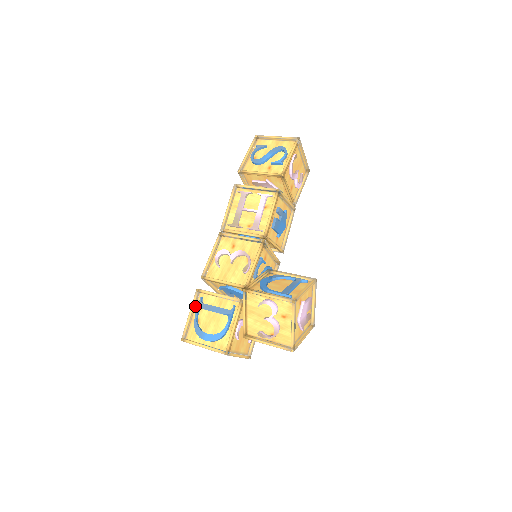
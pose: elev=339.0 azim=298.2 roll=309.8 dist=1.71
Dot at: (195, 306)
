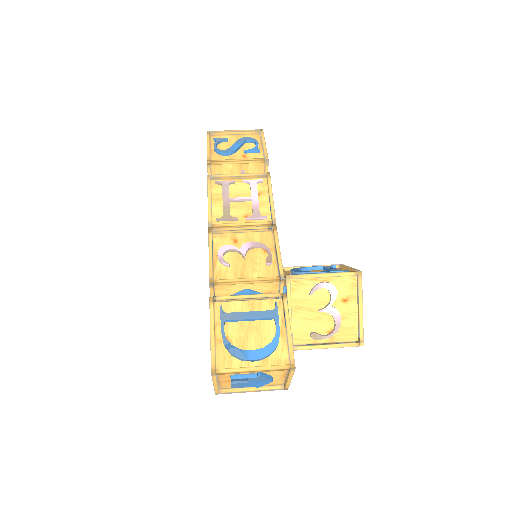
Dot at: (214, 321)
